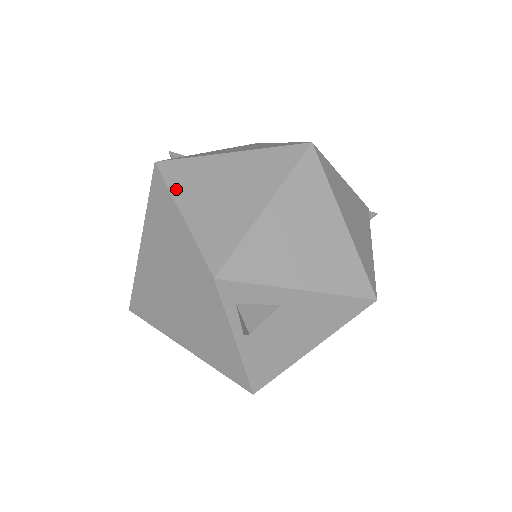
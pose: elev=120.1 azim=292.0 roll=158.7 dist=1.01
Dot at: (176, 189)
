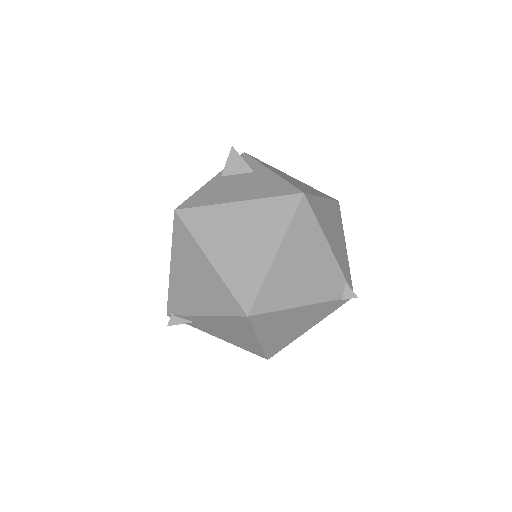
Dot at: occluded
